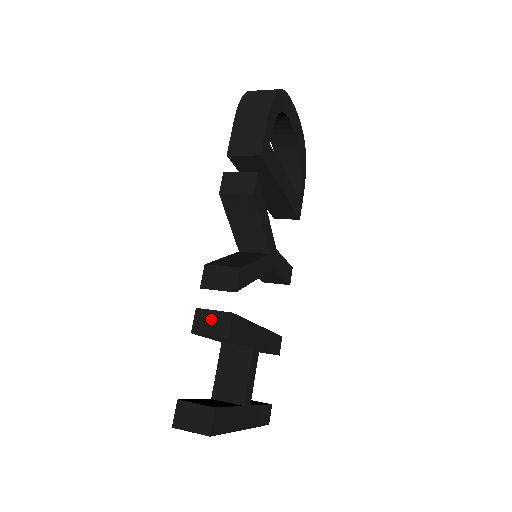
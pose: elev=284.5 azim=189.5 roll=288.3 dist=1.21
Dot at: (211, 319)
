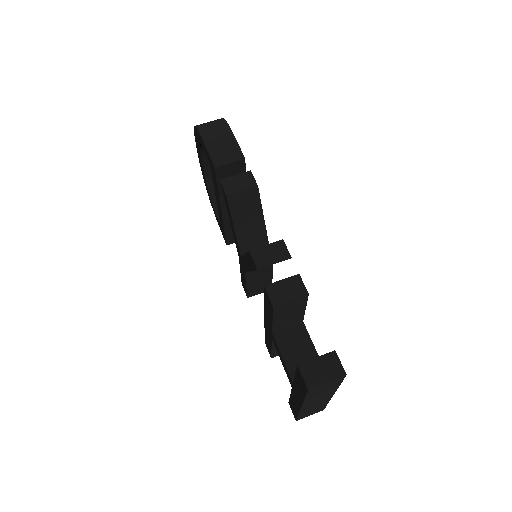
Dot at: (284, 287)
